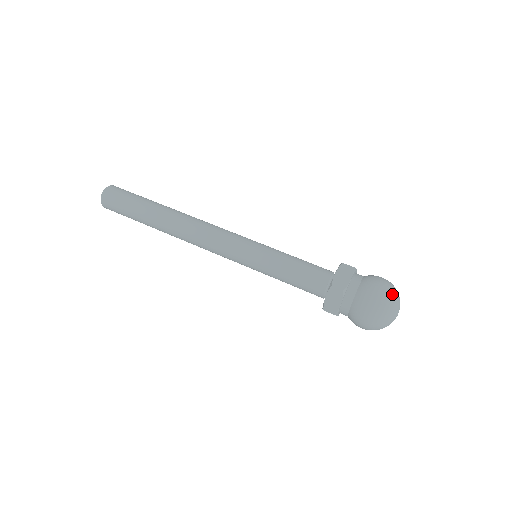
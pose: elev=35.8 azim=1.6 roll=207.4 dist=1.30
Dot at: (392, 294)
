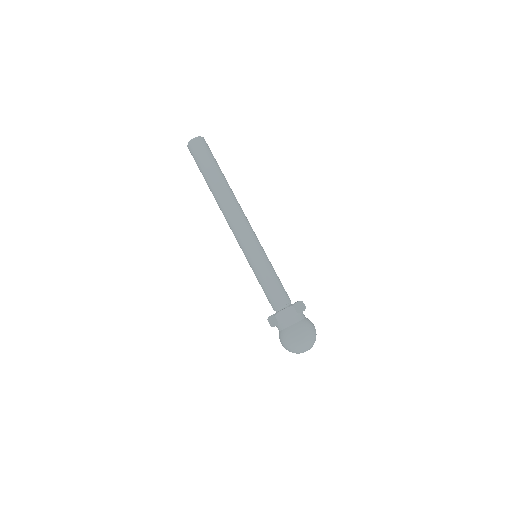
Dot at: occluded
